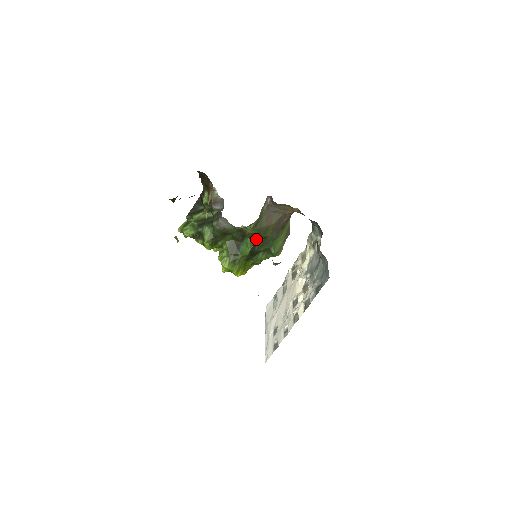
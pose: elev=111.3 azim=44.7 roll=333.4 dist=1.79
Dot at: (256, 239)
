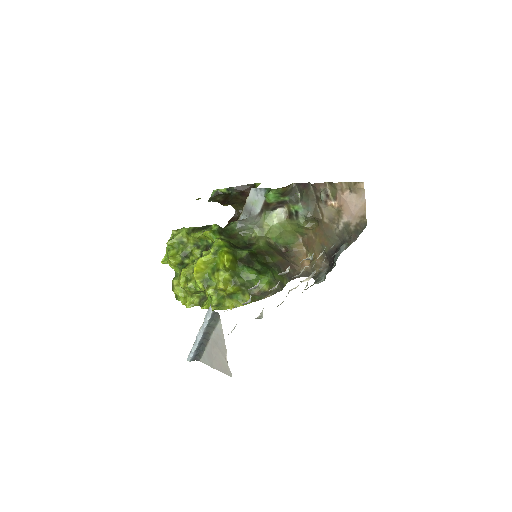
Dot at: (261, 253)
